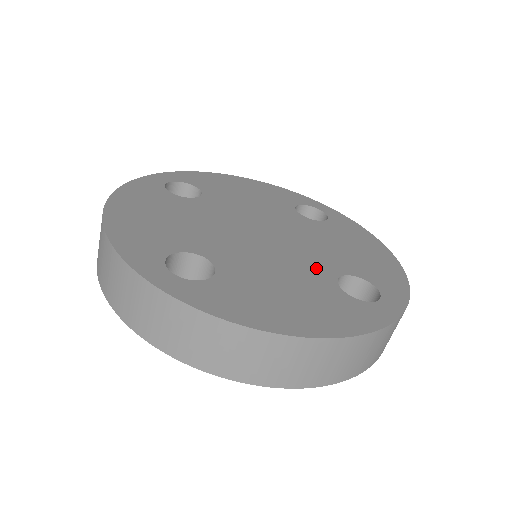
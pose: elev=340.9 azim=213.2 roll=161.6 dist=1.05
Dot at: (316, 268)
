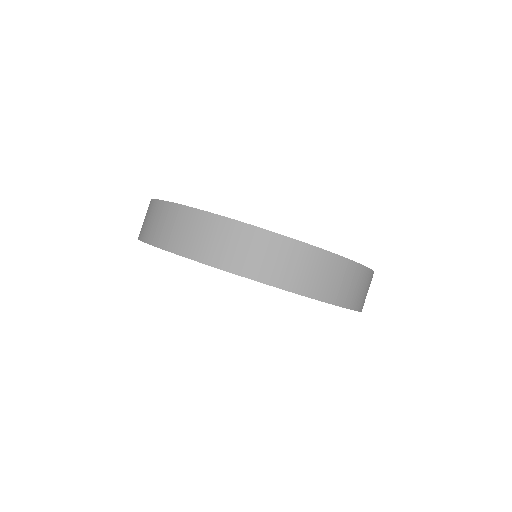
Dot at: occluded
